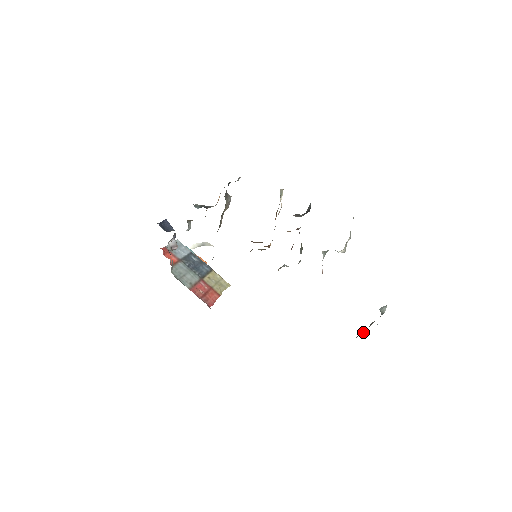
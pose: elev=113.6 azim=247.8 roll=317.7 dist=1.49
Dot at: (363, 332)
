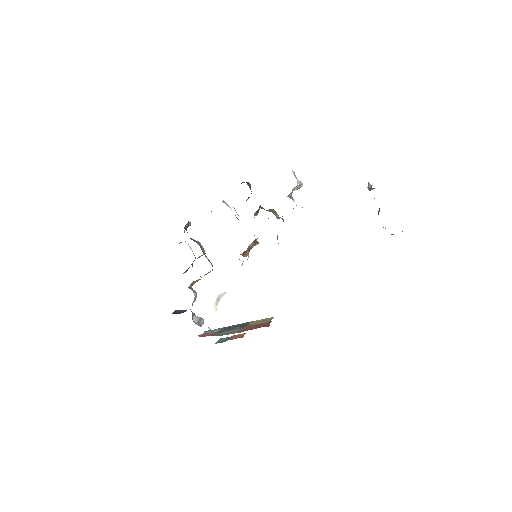
Dot at: occluded
